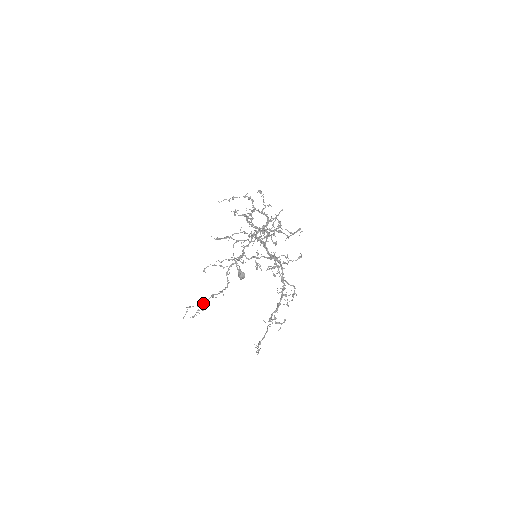
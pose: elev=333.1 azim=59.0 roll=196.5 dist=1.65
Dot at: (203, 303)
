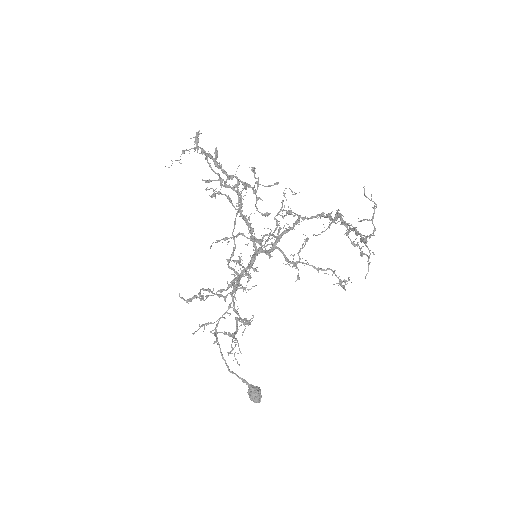
Dot at: (232, 333)
